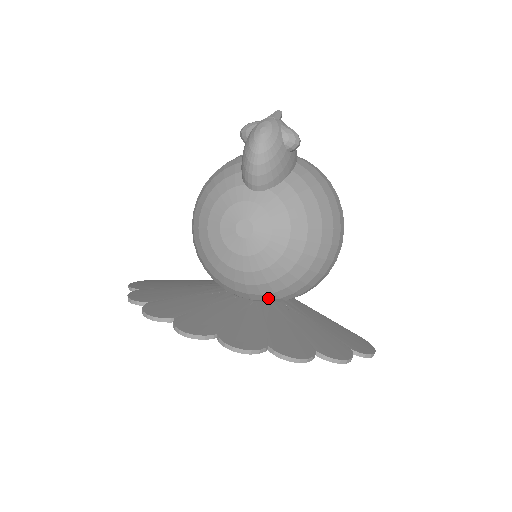
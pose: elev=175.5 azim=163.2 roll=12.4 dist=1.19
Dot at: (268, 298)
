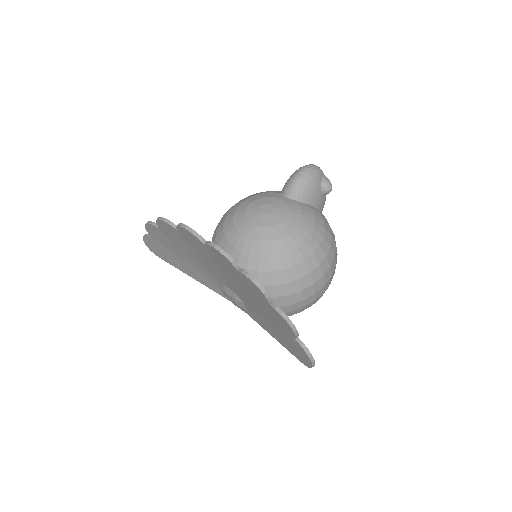
Dot at: occluded
